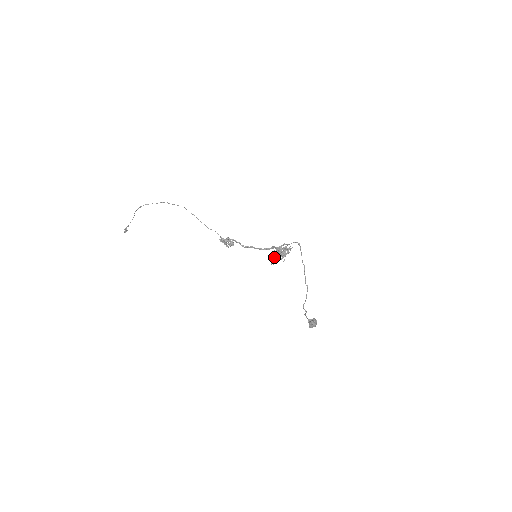
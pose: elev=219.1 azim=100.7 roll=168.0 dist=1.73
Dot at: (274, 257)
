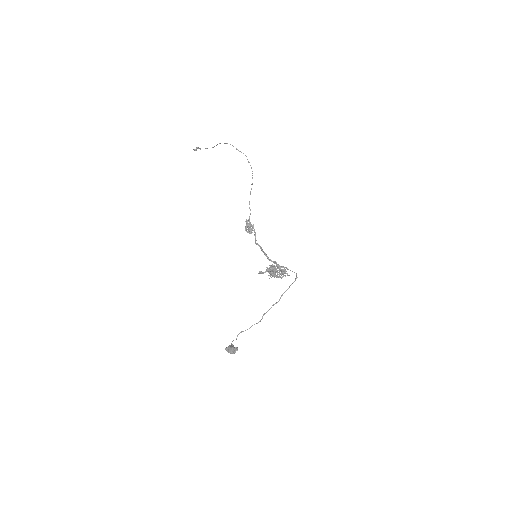
Dot at: (268, 269)
